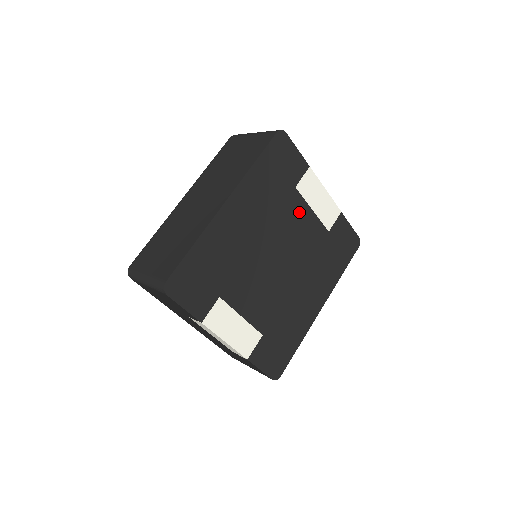
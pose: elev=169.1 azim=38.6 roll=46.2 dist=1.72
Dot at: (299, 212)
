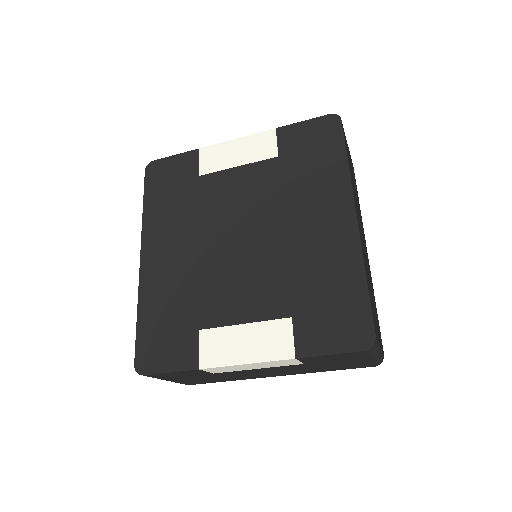
Dot at: (223, 185)
